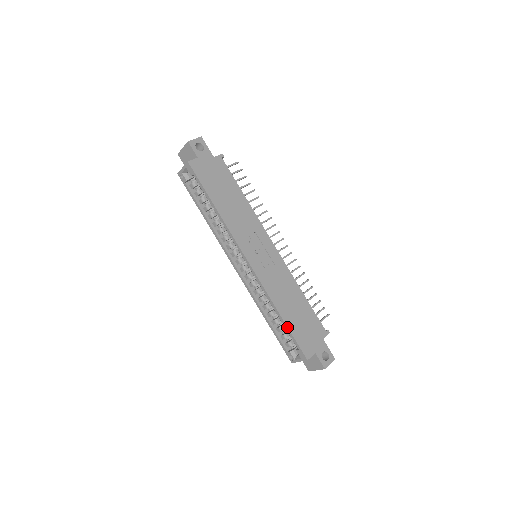
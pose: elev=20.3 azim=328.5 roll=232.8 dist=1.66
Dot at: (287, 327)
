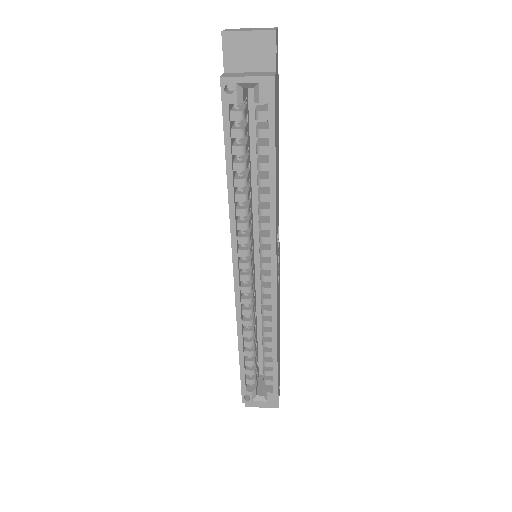
Dot at: (277, 366)
